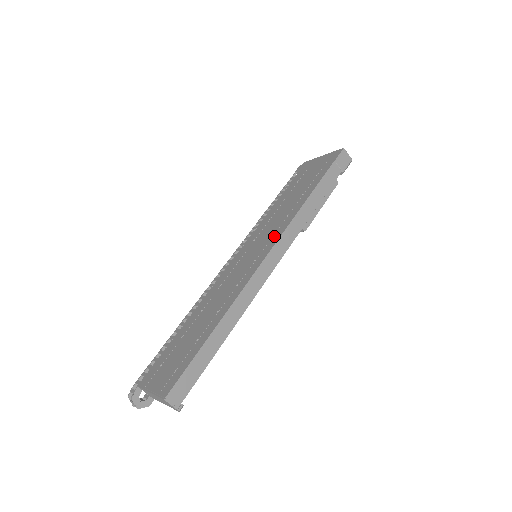
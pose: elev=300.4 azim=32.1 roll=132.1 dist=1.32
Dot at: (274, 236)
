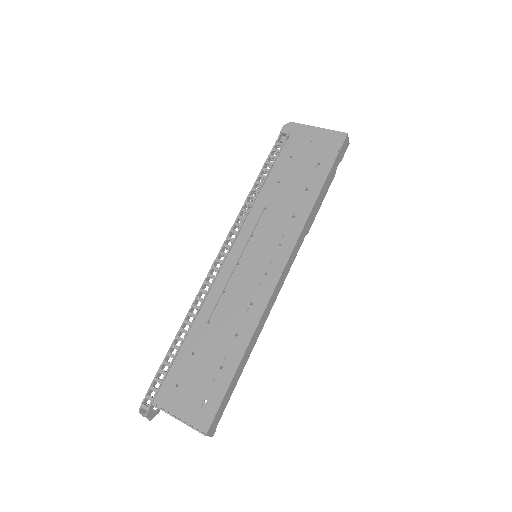
Dot at: (283, 245)
